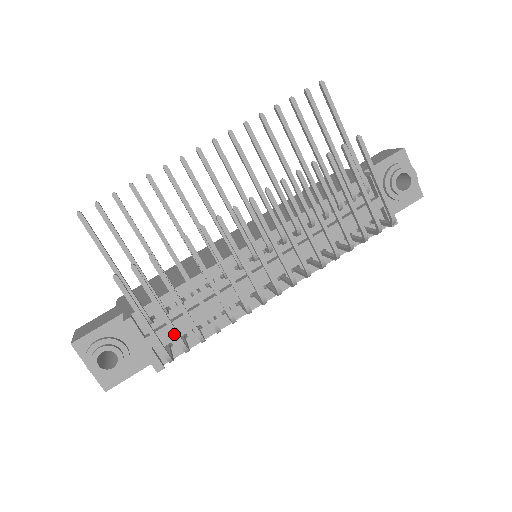
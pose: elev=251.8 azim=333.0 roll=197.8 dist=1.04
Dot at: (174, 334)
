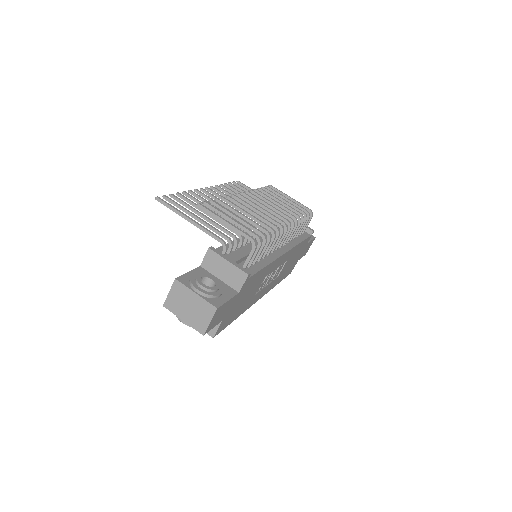
Dot at: (248, 229)
